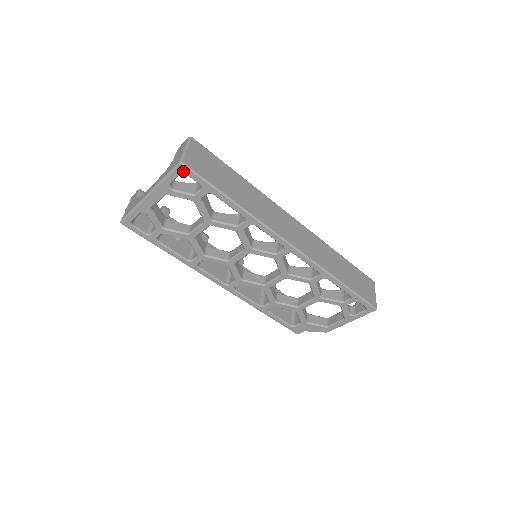
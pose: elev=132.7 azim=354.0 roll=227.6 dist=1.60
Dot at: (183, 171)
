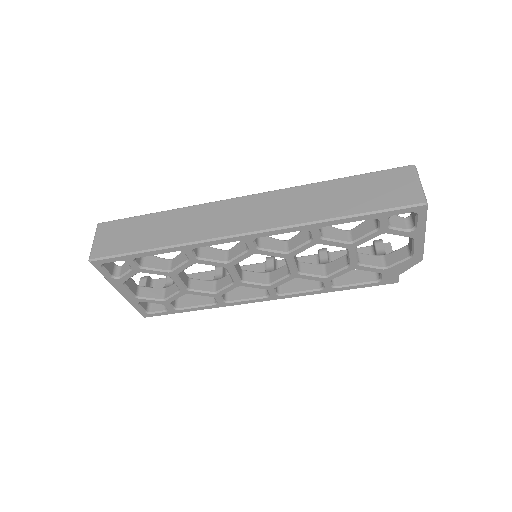
Dot at: (99, 264)
